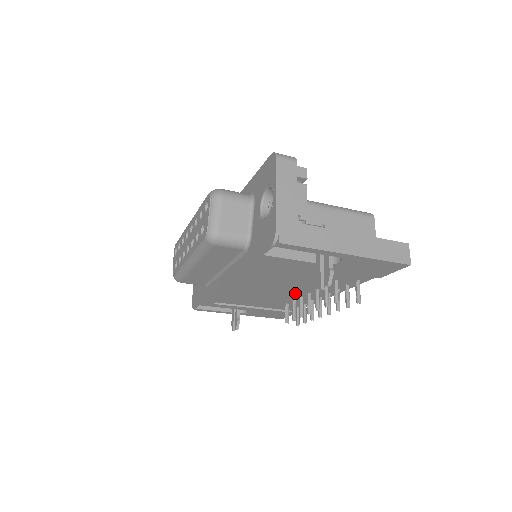
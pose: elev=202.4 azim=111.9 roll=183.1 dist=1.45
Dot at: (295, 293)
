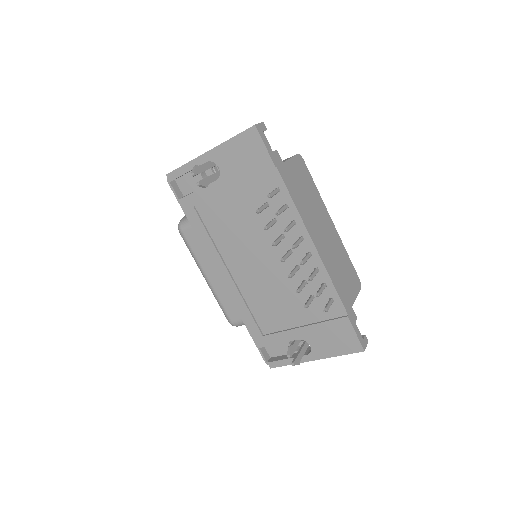
Dot at: occluded
